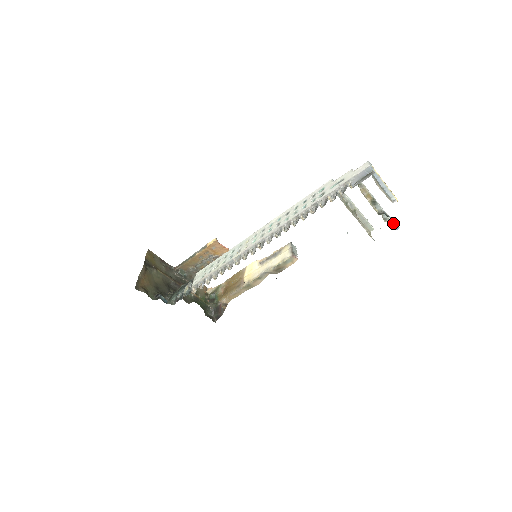
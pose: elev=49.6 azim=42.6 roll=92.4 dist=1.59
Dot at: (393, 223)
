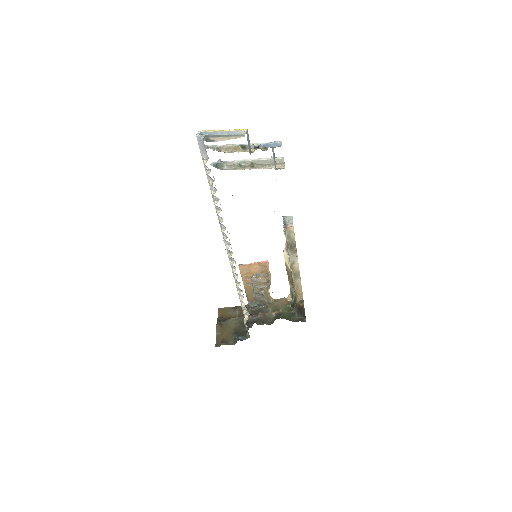
Dot at: (271, 145)
